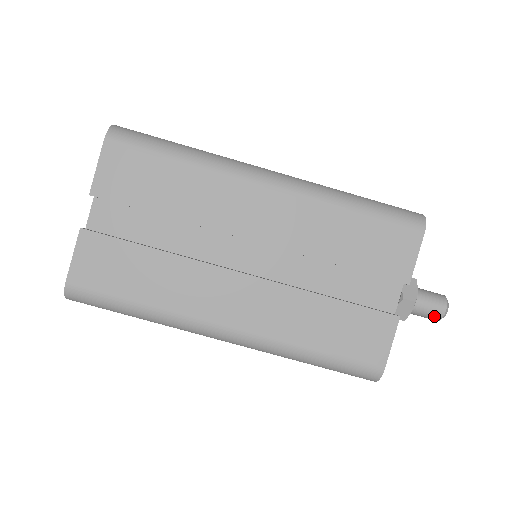
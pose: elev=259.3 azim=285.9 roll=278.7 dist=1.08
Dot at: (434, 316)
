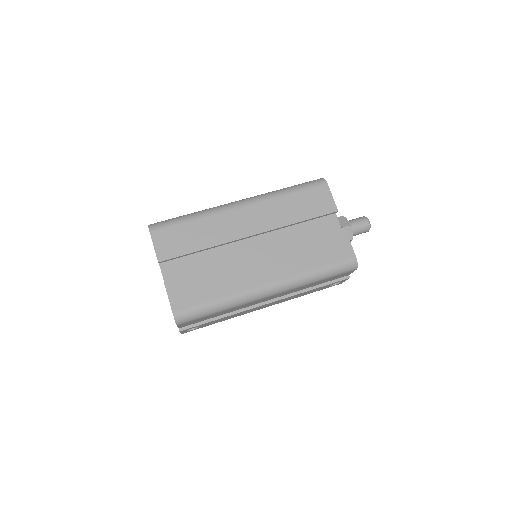
Dot at: (365, 228)
